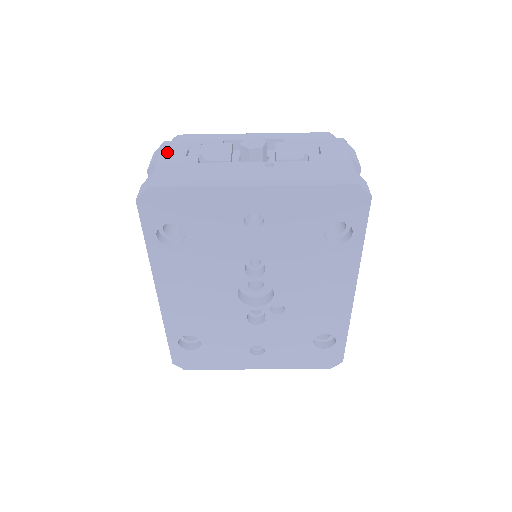
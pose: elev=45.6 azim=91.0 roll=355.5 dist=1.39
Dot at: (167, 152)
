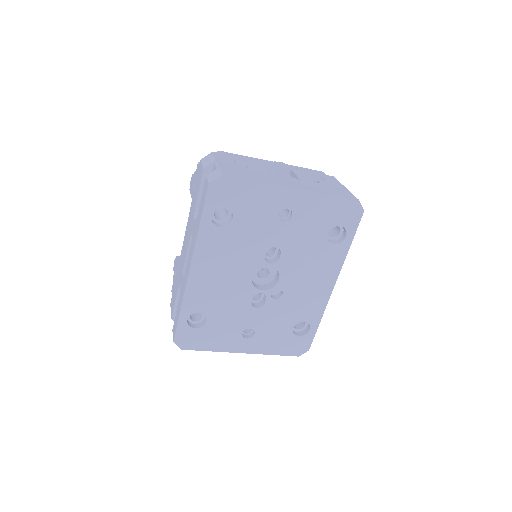
Dot at: (220, 158)
